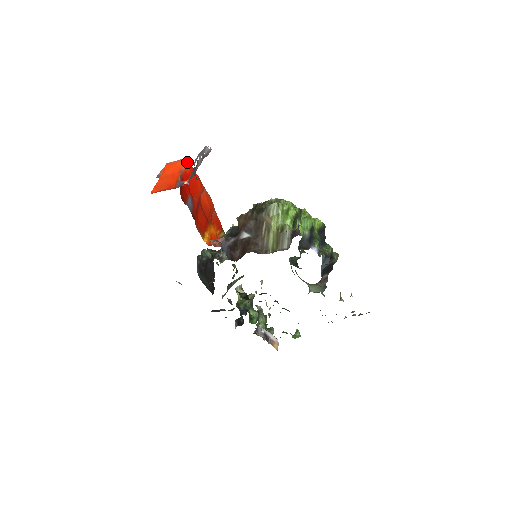
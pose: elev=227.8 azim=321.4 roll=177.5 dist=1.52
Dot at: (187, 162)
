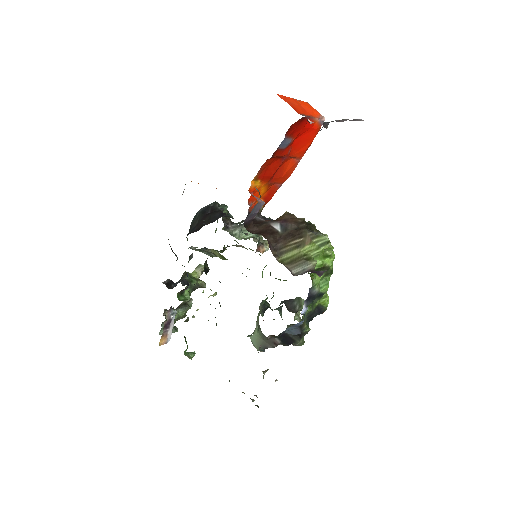
Dot at: (322, 122)
